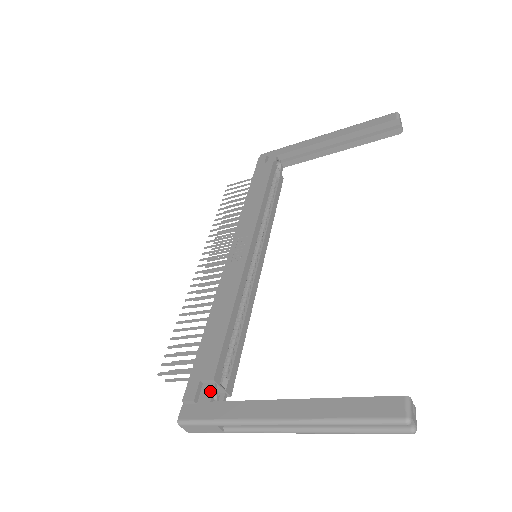
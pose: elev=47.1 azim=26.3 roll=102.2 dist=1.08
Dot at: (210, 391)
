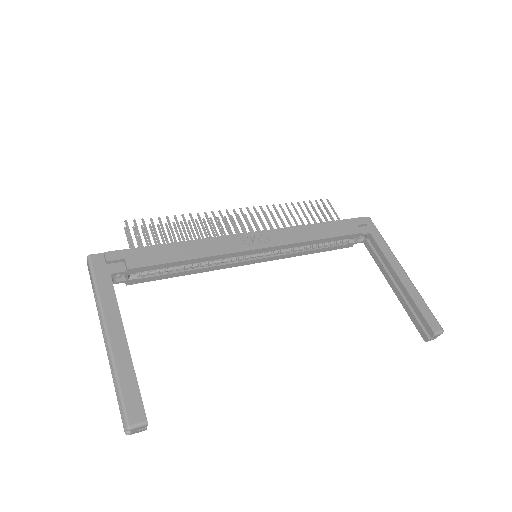
Dot at: (119, 270)
